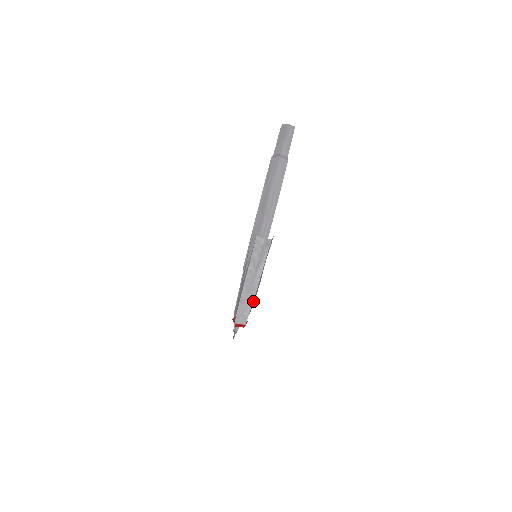
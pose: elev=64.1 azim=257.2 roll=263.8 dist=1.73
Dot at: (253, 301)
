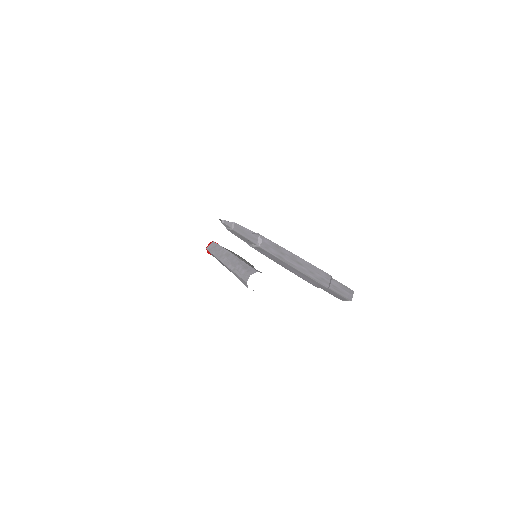
Dot at: occluded
